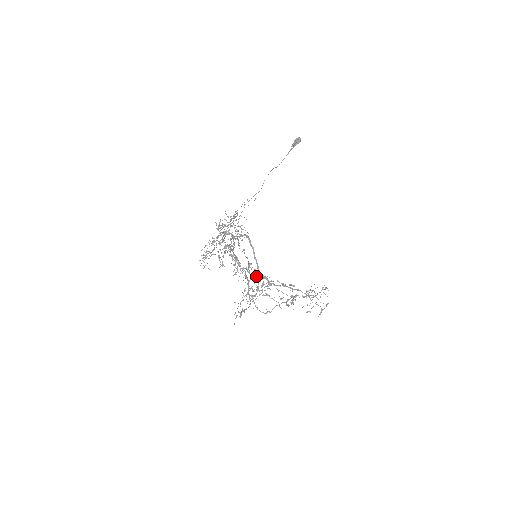
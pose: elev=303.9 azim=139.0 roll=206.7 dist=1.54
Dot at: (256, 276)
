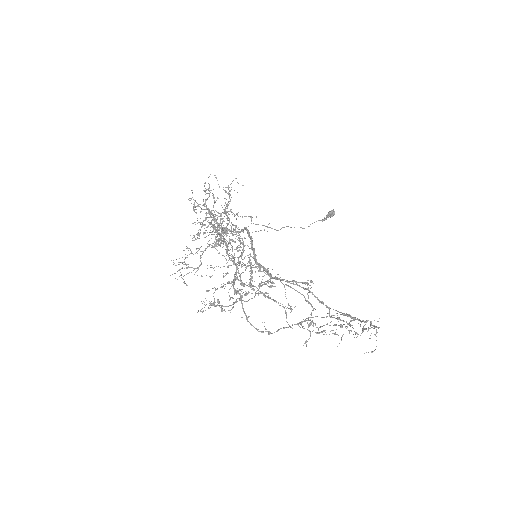
Dot at: (251, 269)
